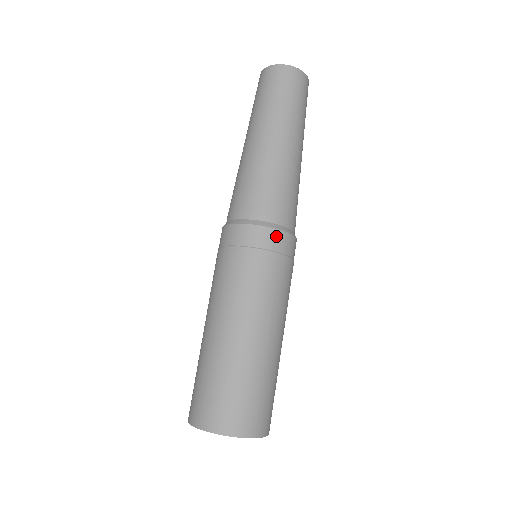
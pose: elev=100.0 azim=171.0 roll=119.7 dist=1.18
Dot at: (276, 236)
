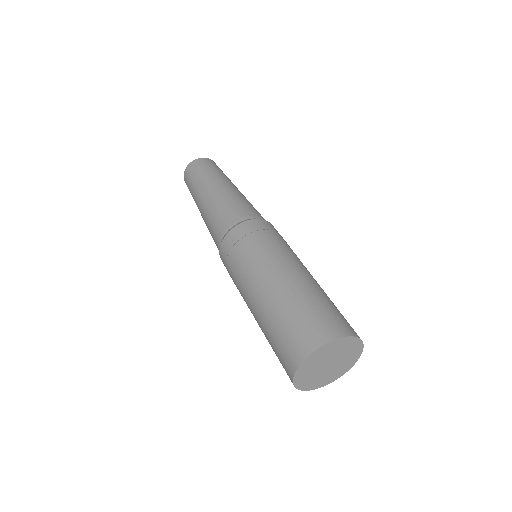
Dot at: occluded
